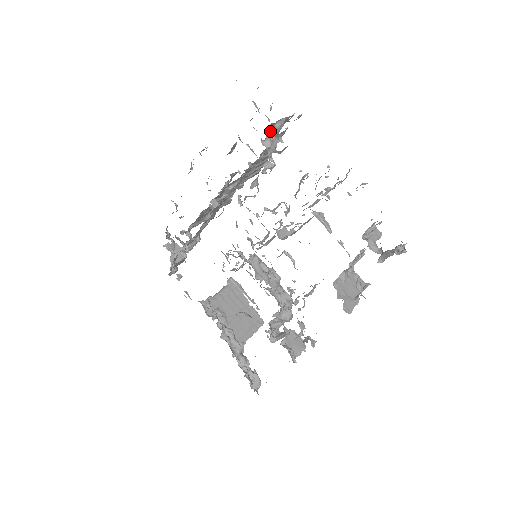
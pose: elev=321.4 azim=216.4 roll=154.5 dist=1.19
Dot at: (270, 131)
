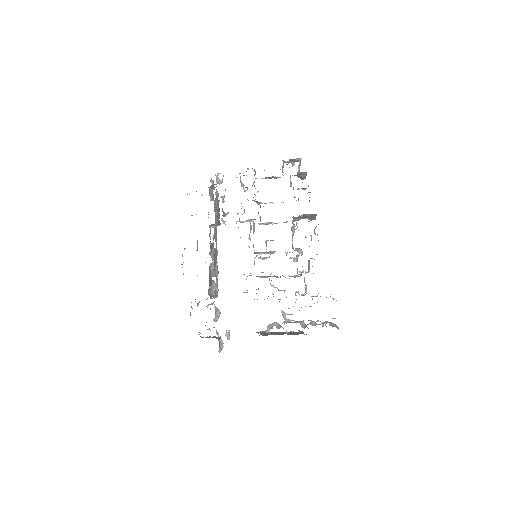
Dot at: occluded
